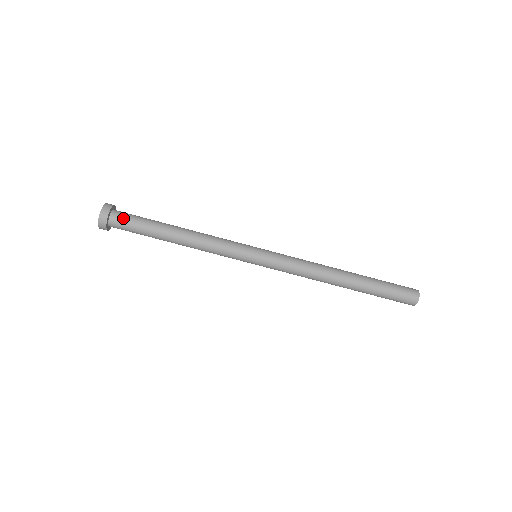
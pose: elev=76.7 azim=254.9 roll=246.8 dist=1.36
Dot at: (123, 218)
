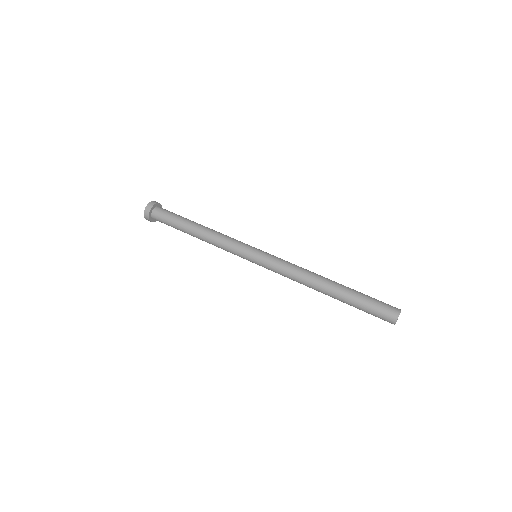
Dot at: occluded
